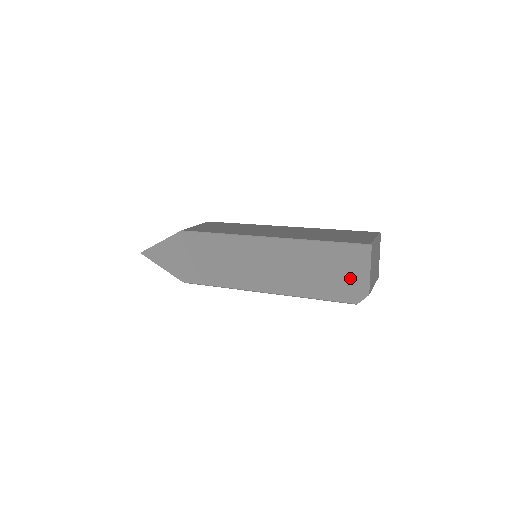
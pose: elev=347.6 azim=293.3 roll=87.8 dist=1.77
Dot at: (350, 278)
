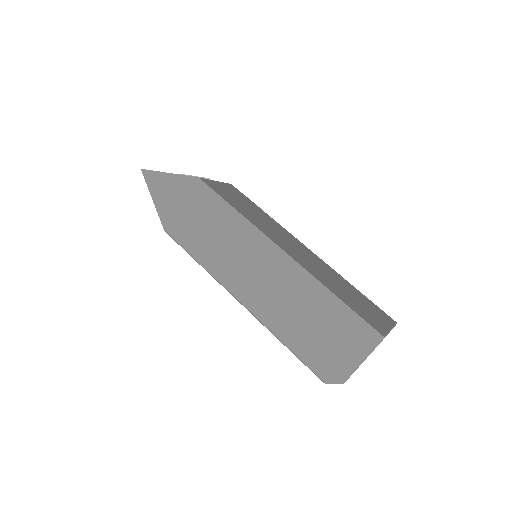
Dot at: (337, 353)
